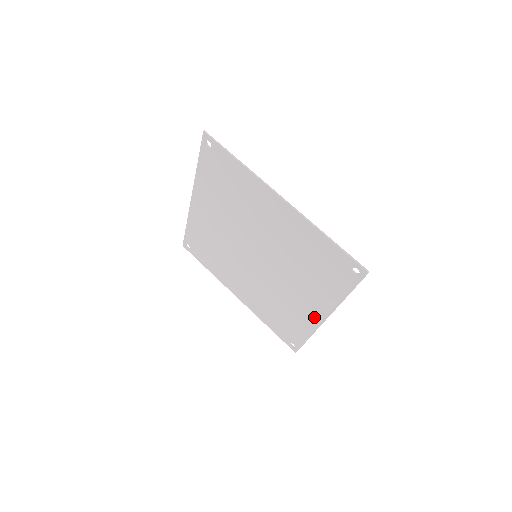
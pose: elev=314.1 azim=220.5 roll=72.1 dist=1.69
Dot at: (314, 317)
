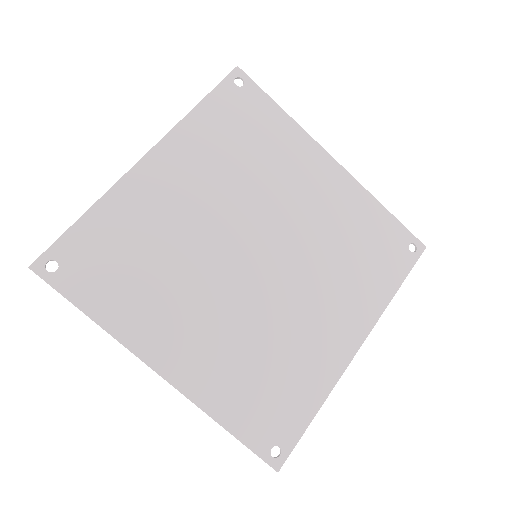
Dot at: (341, 350)
